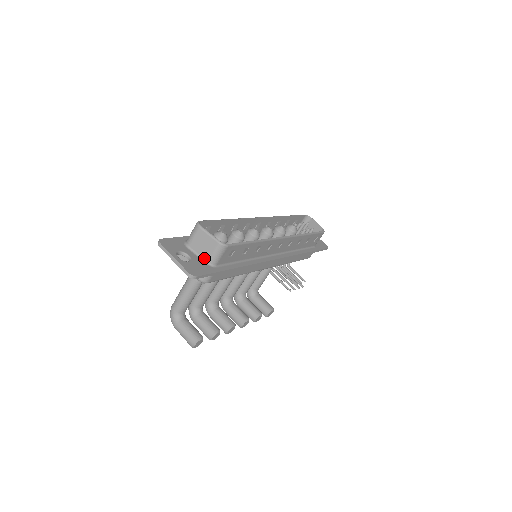
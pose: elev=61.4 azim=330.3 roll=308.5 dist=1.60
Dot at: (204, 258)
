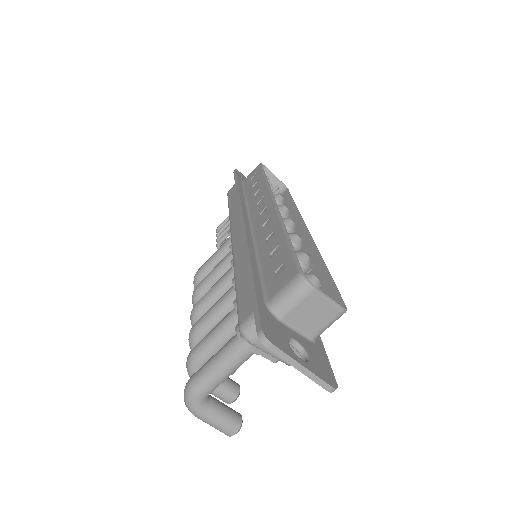
Dot at: (307, 333)
